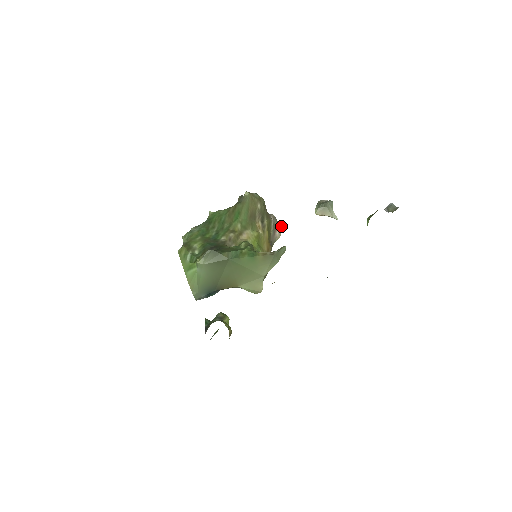
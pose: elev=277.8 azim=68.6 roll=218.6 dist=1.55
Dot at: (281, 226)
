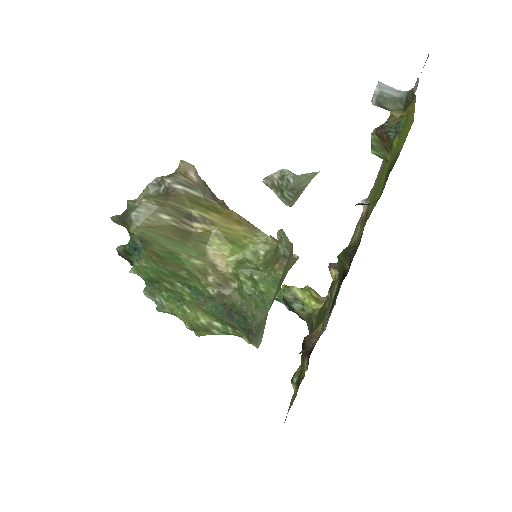
Dot at: (182, 163)
